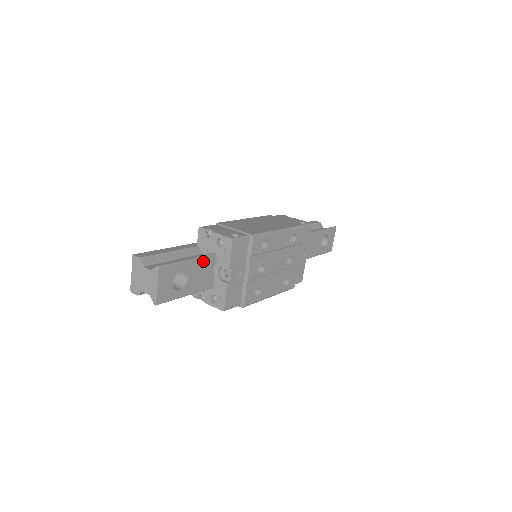
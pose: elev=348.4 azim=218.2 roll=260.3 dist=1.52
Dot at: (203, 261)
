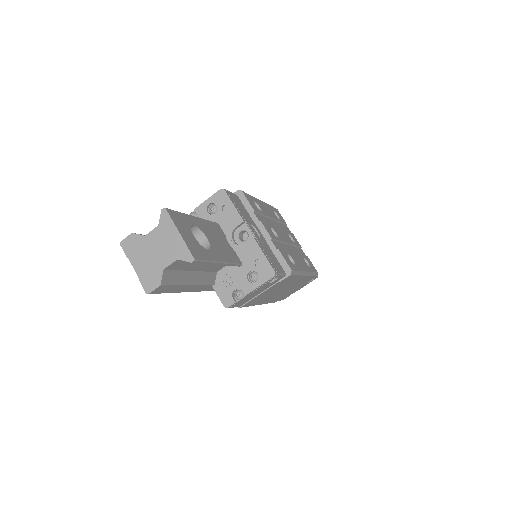
Dot at: (209, 225)
